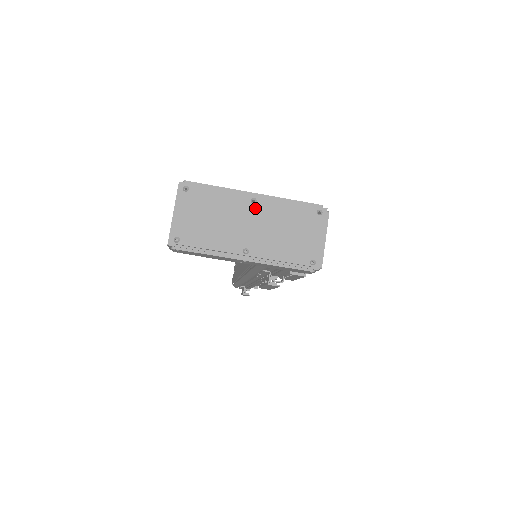
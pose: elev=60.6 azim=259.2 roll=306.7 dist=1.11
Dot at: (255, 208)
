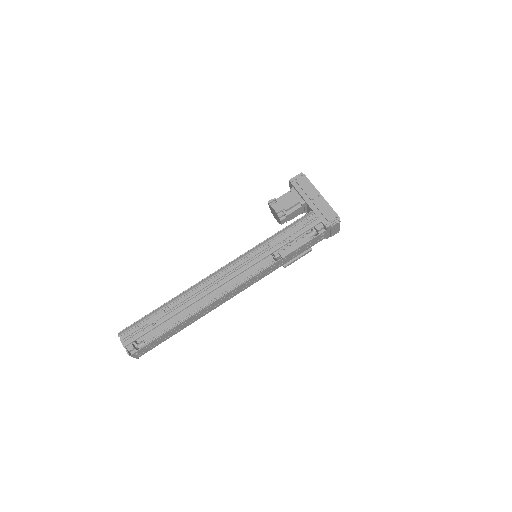
Dot at: occluded
